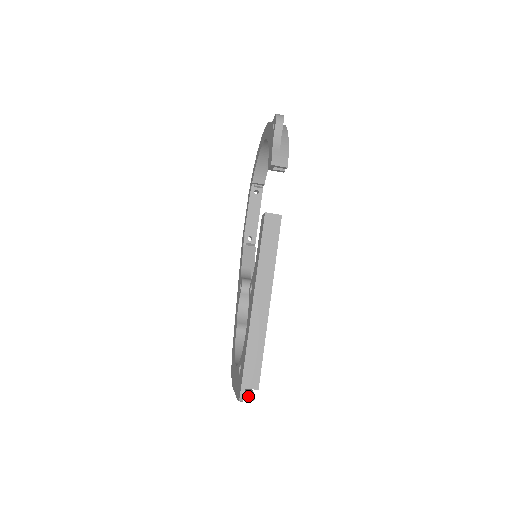
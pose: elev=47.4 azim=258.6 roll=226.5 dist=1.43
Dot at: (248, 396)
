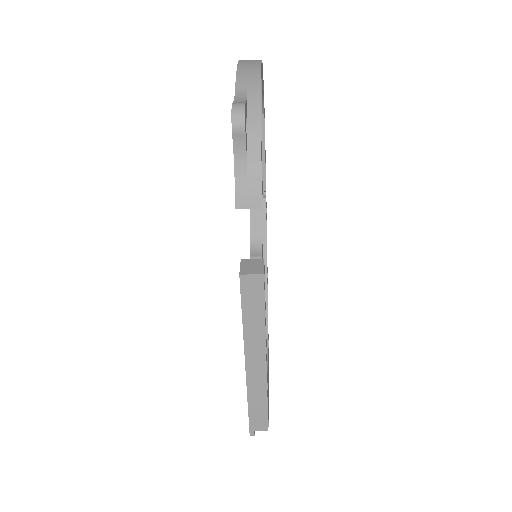
Dot at: occluded
